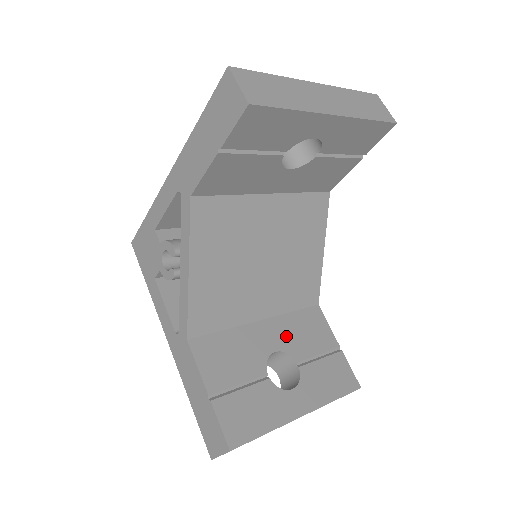
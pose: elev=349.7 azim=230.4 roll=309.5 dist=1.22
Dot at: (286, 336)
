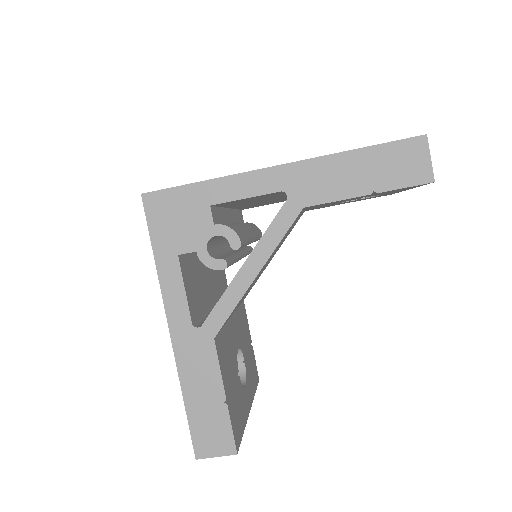
Dot at: (239, 332)
